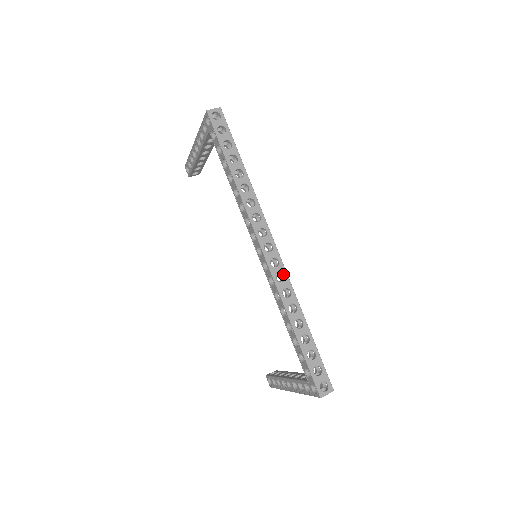
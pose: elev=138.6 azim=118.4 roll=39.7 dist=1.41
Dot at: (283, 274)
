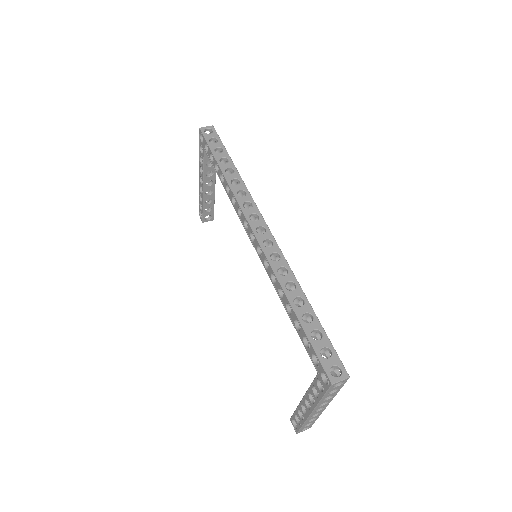
Dot at: (278, 254)
